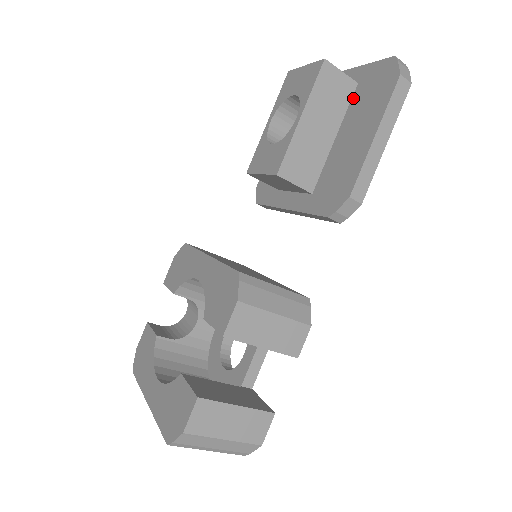
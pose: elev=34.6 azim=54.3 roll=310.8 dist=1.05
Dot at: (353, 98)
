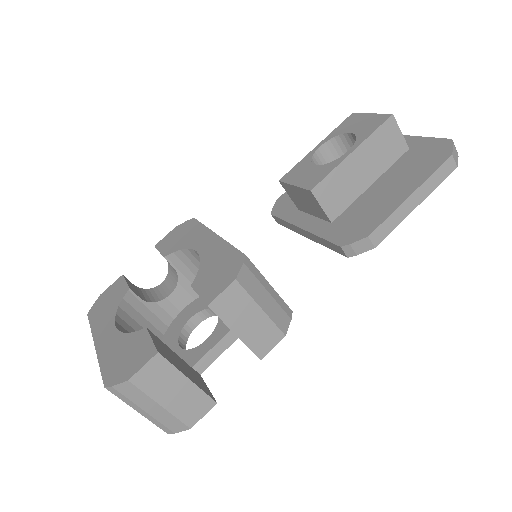
Dot at: (400, 159)
